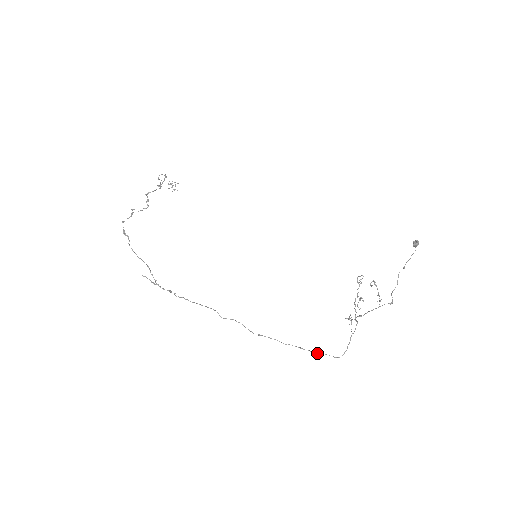
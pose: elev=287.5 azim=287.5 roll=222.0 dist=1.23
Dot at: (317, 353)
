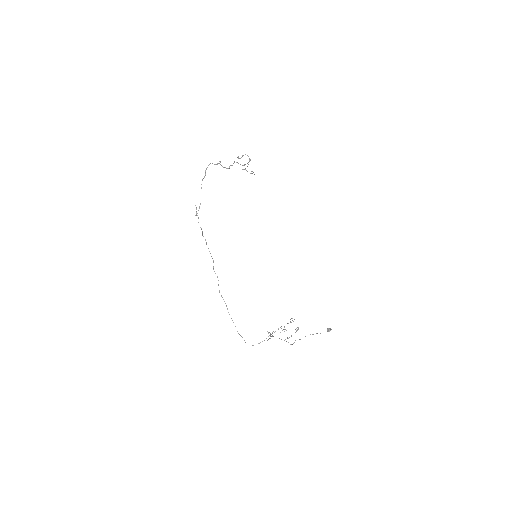
Dot at: occluded
